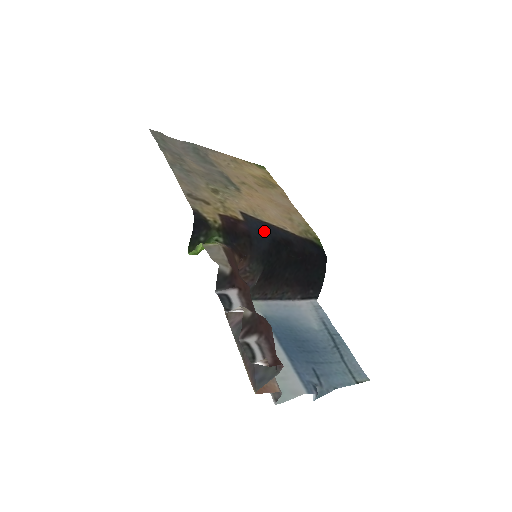
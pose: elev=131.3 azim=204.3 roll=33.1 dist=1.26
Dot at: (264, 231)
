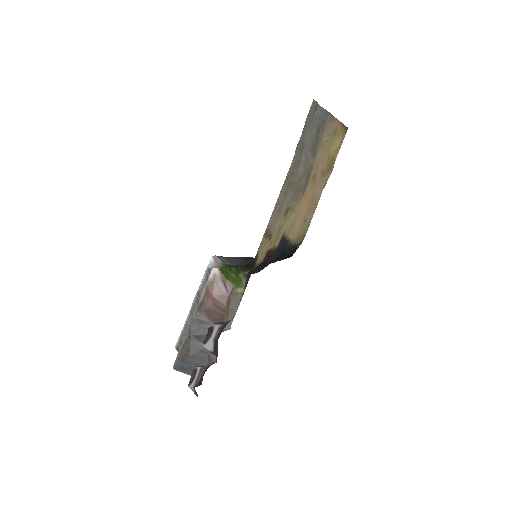
Dot at: (279, 253)
